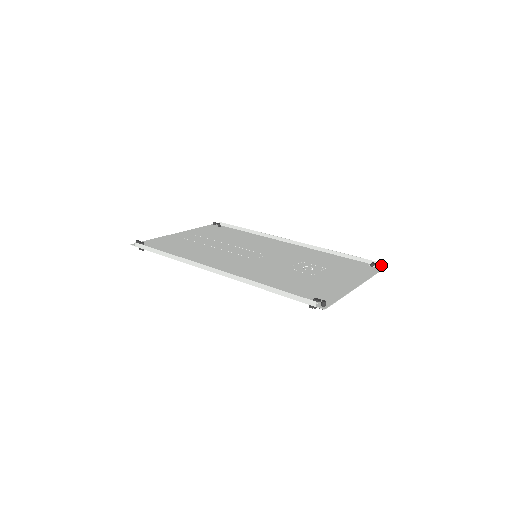
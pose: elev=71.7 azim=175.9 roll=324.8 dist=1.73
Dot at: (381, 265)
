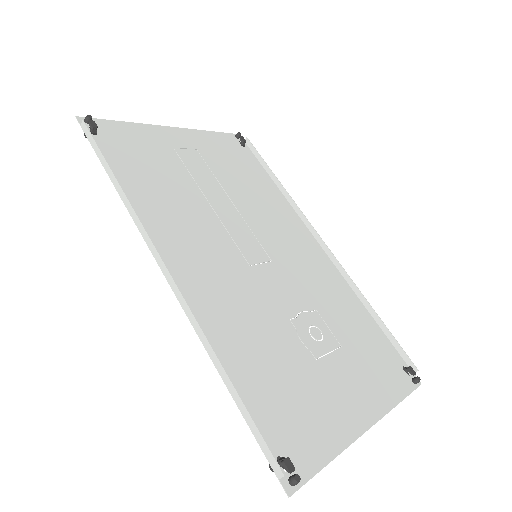
Dot at: (419, 381)
